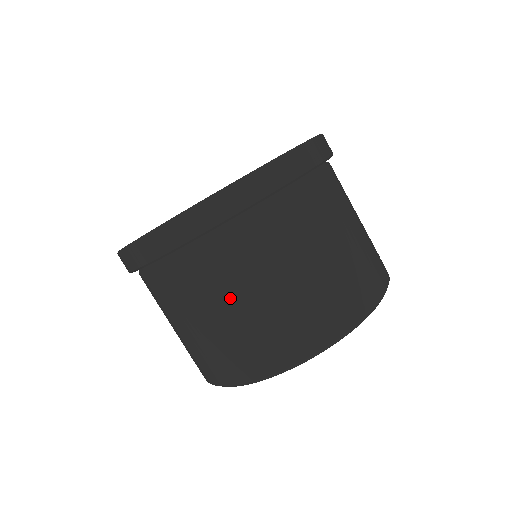
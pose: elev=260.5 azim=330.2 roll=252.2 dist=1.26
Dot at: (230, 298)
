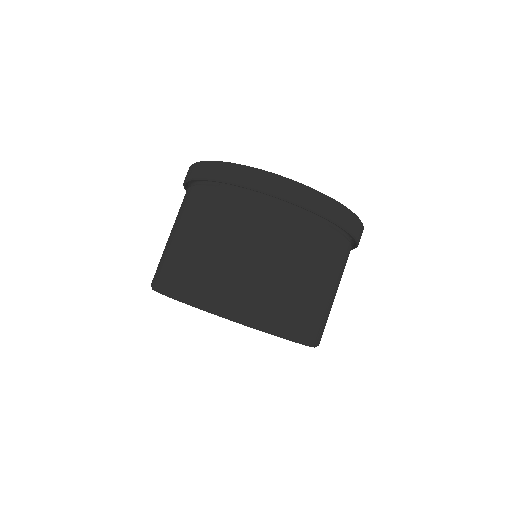
Dot at: (174, 227)
